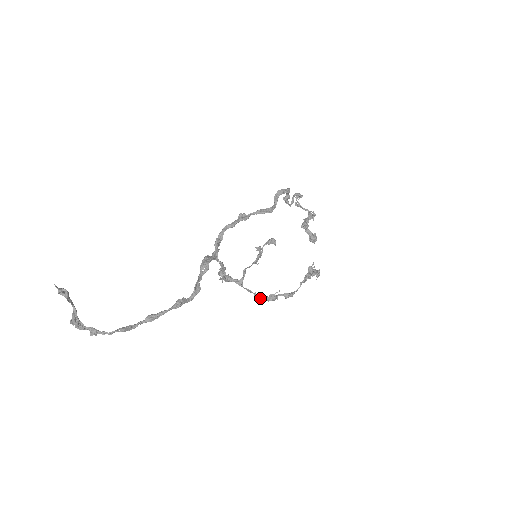
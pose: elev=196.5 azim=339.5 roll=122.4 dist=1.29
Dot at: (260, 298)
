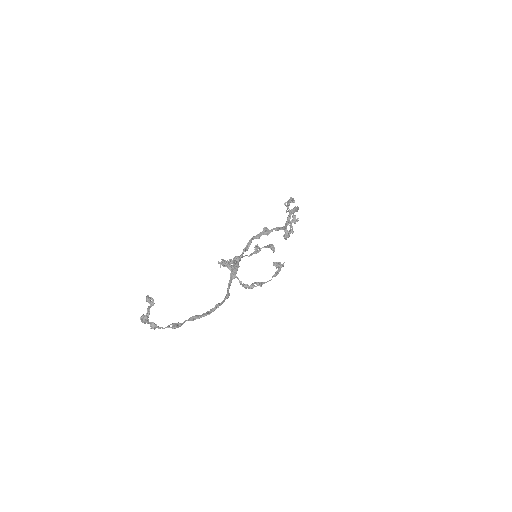
Dot at: (243, 285)
